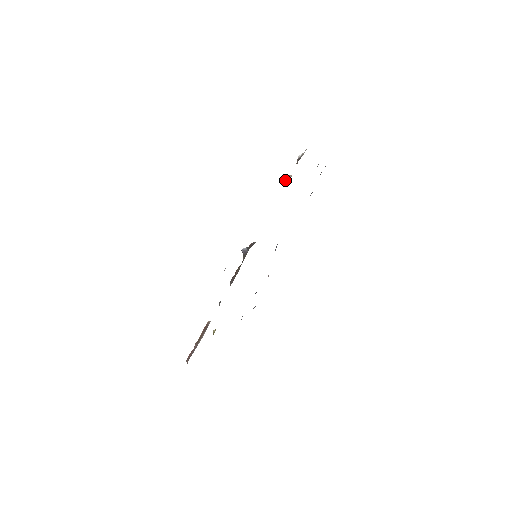
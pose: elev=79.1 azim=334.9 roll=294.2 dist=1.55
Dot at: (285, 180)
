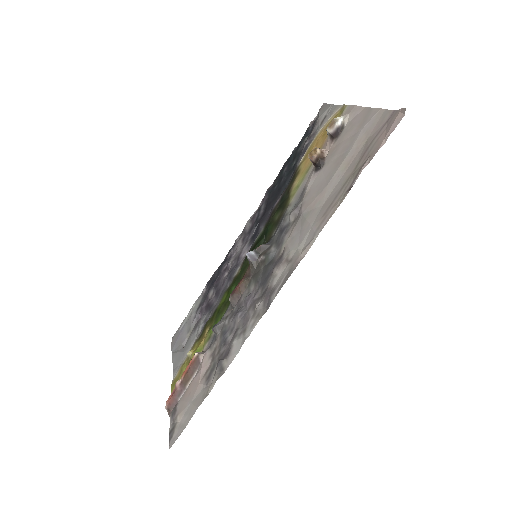
Dot at: (321, 160)
